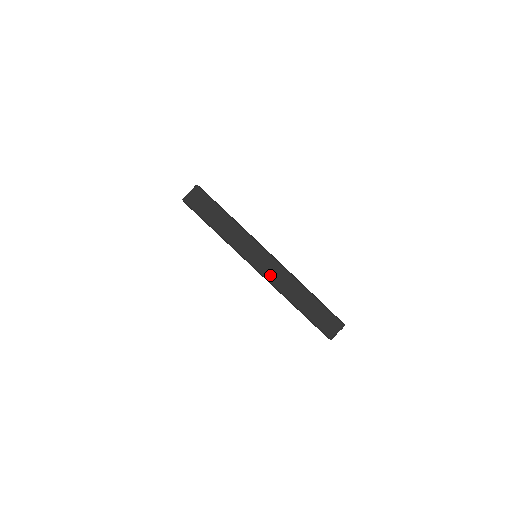
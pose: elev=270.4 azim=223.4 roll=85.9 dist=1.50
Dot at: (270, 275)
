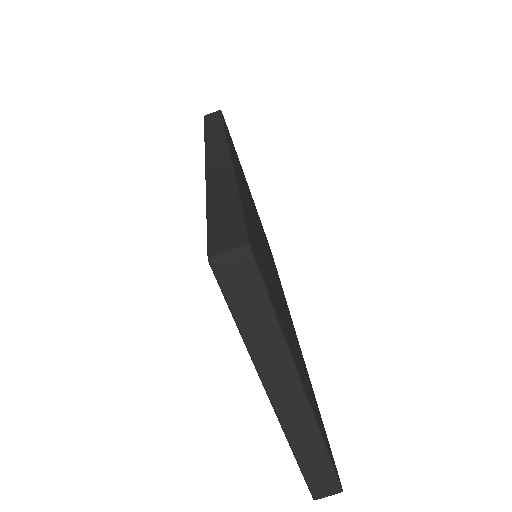
Dot at: (286, 415)
